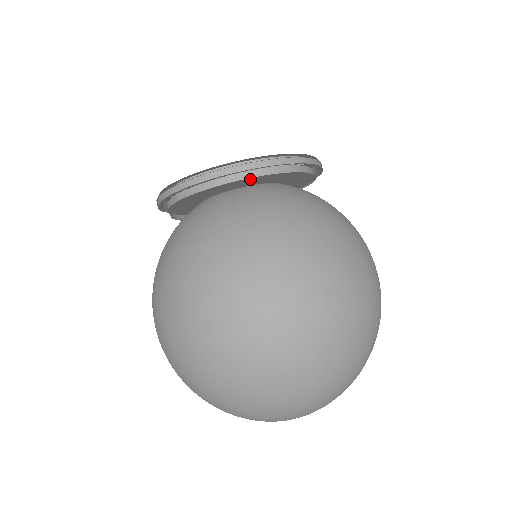
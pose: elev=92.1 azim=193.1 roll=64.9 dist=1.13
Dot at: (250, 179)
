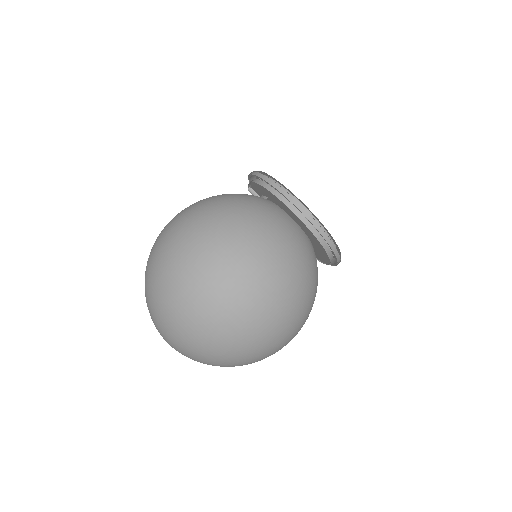
Dot at: (322, 247)
